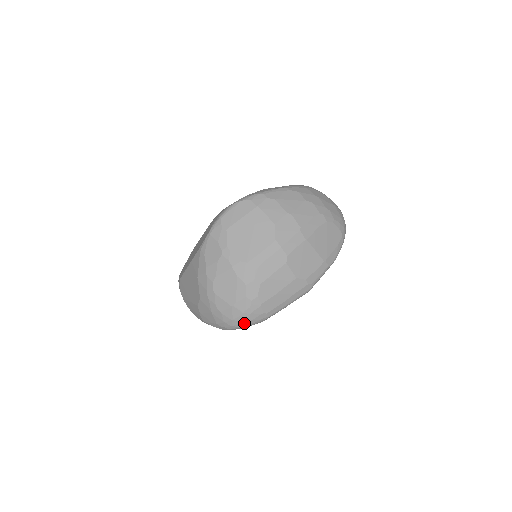
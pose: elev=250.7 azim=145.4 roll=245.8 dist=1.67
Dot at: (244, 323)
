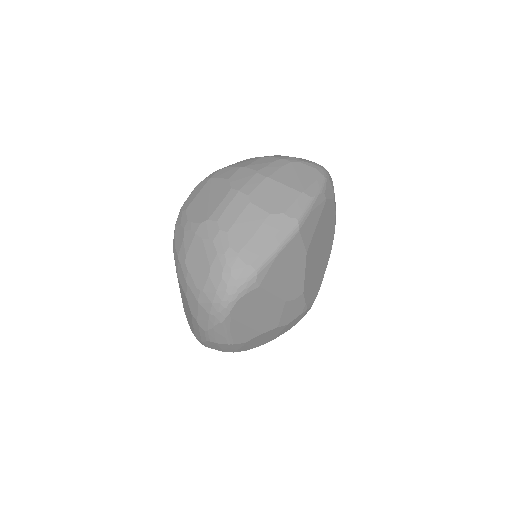
Dot at: (231, 289)
